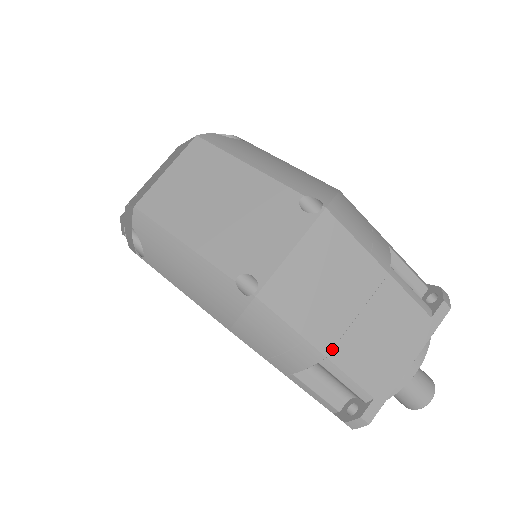
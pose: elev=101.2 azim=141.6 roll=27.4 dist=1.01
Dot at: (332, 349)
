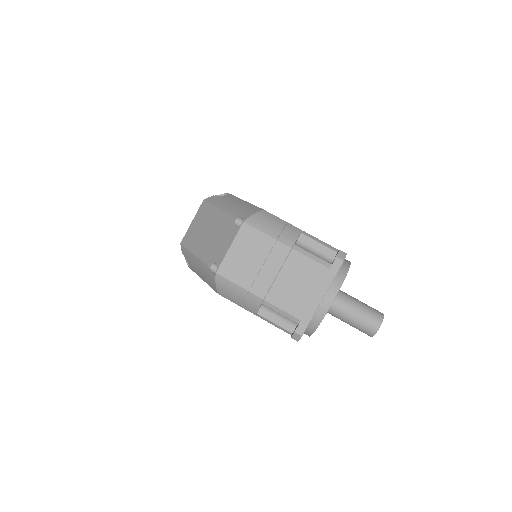
Dot at: (266, 295)
